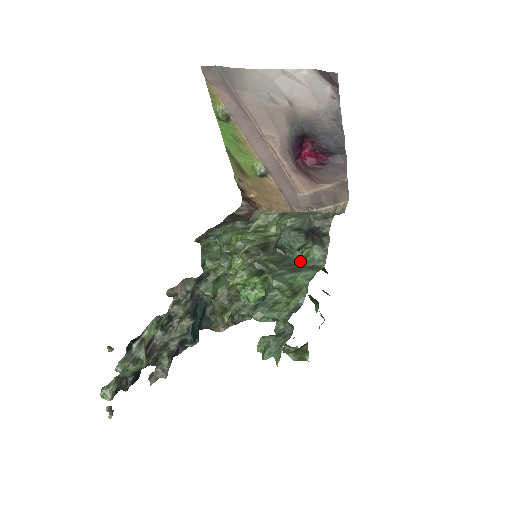
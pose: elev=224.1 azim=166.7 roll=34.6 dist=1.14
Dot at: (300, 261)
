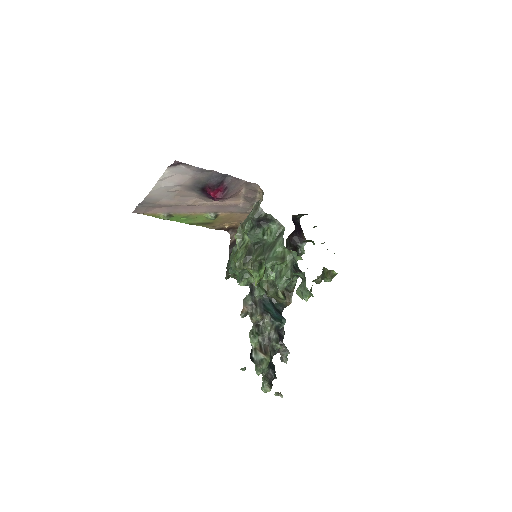
Dot at: (271, 240)
